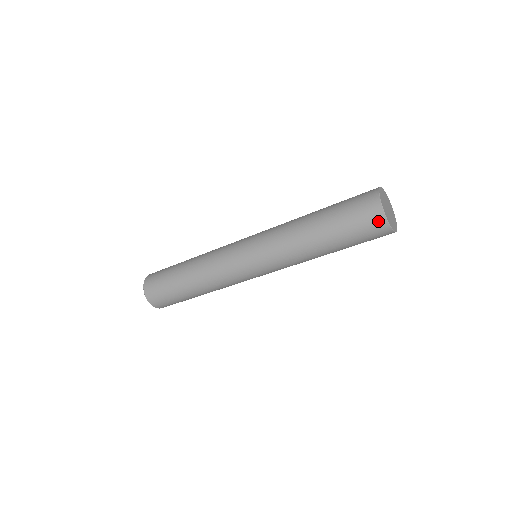
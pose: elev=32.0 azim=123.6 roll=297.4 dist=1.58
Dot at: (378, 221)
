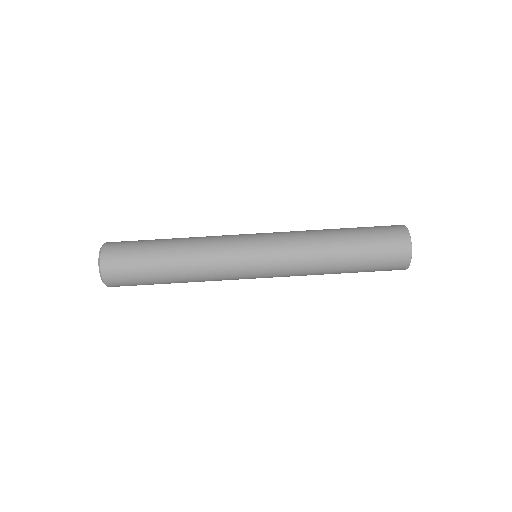
Dot at: (396, 225)
